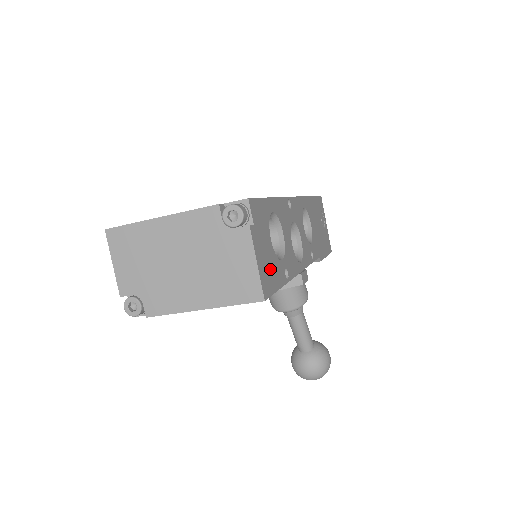
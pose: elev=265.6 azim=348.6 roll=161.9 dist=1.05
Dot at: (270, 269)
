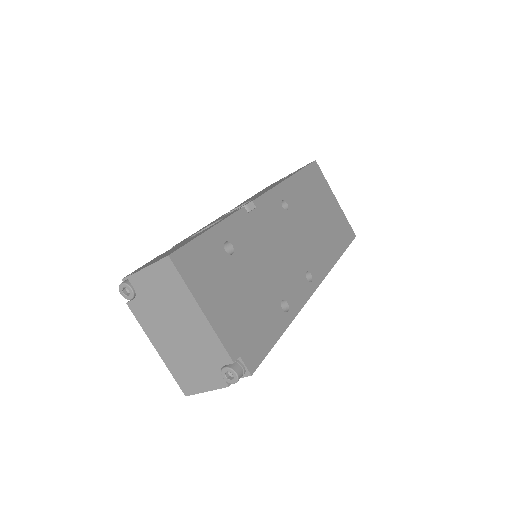
Dot at: occluded
